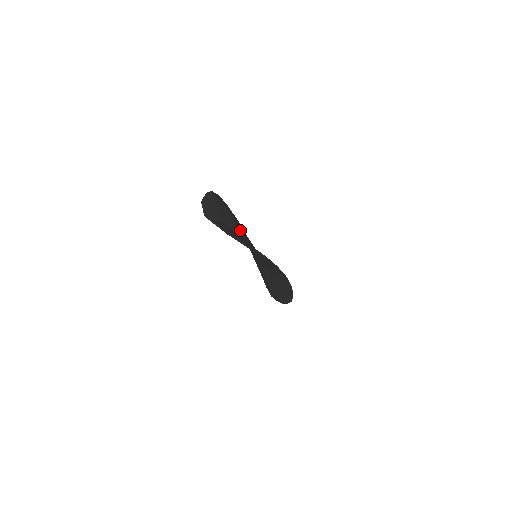
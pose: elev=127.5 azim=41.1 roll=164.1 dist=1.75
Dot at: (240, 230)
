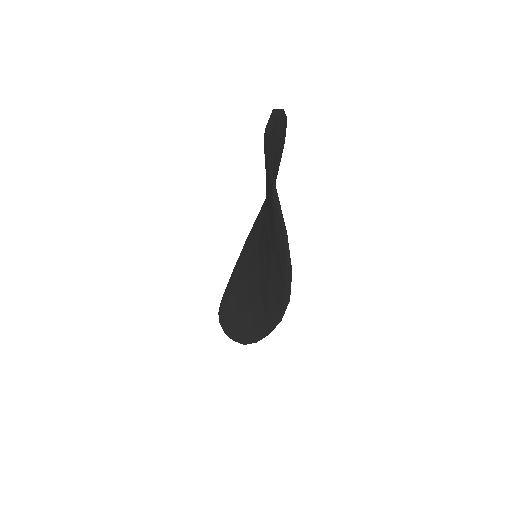
Dot at: occluded
